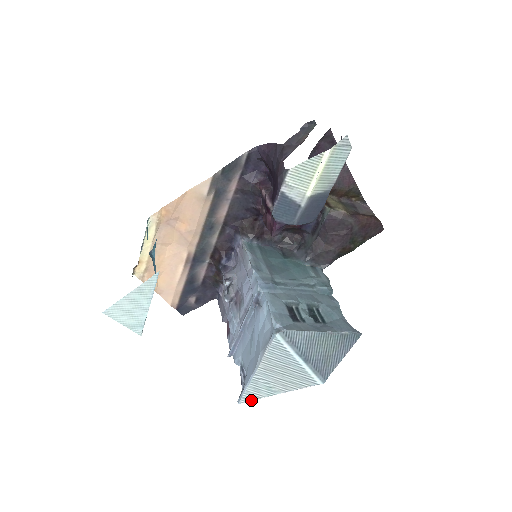
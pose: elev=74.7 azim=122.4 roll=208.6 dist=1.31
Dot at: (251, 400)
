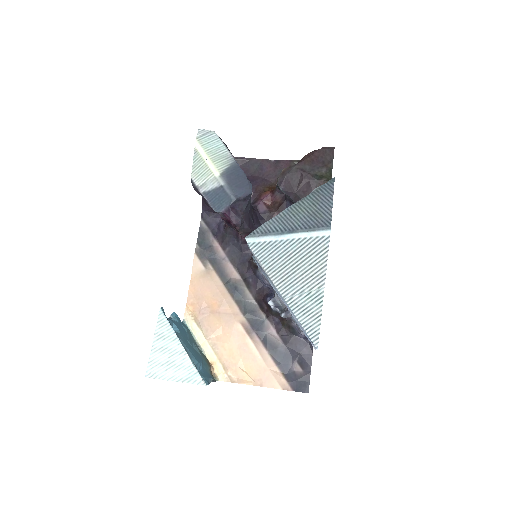
Dot at: (319, 330)
